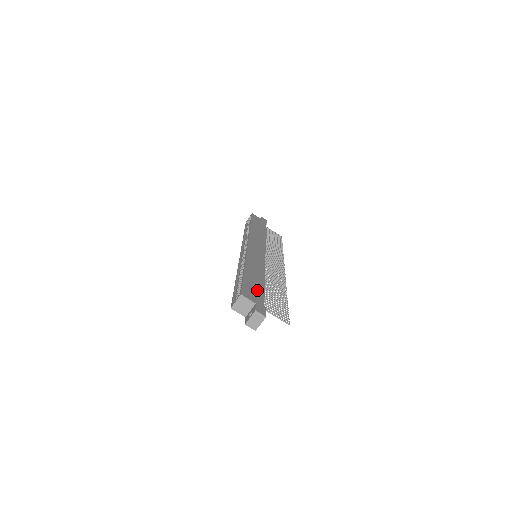
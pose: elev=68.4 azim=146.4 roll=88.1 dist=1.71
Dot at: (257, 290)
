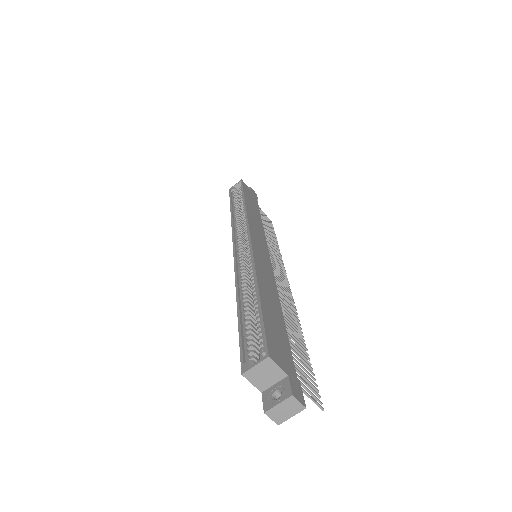
Dot at: (282, 339)
